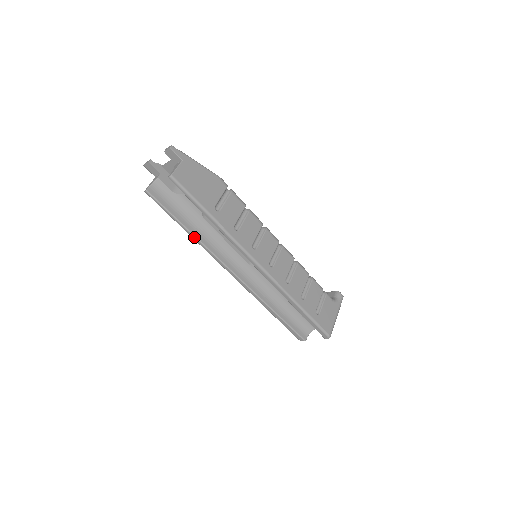
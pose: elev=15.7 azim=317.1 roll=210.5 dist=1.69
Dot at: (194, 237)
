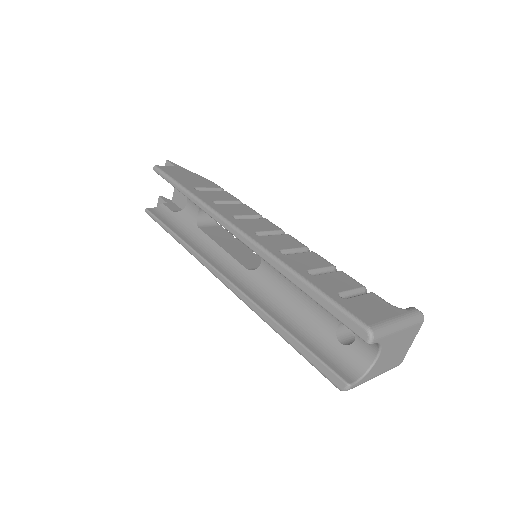
Dot at: (182, 241)
